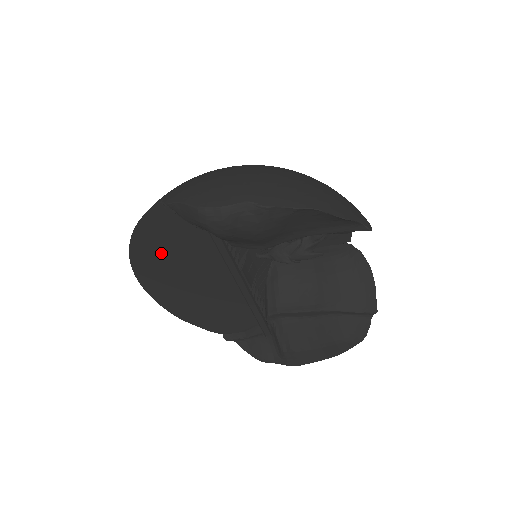
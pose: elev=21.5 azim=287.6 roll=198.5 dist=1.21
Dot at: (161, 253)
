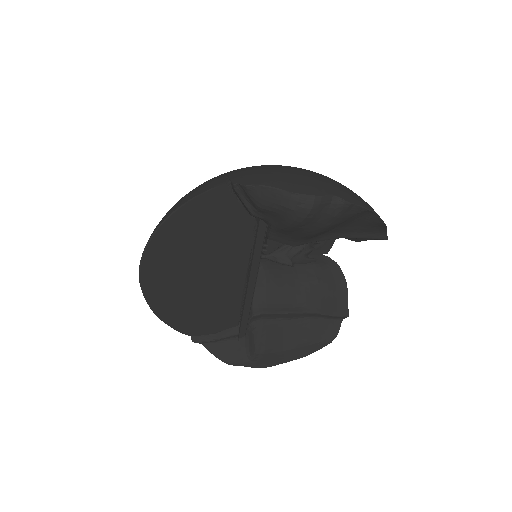
Dot at: (189, 238)
